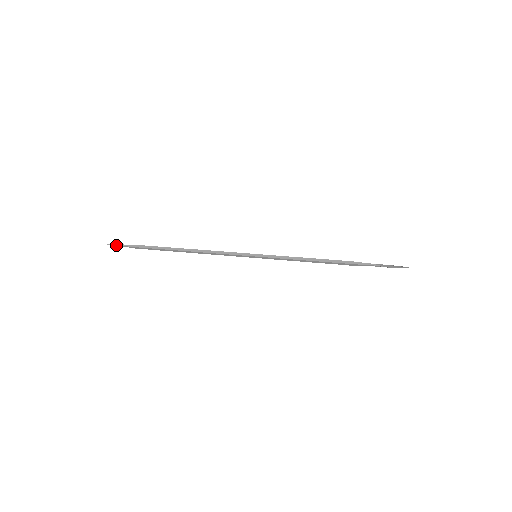
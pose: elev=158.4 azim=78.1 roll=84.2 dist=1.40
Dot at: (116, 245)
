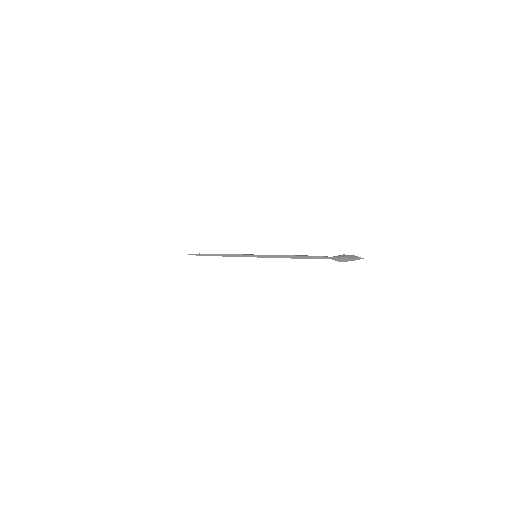
Dot at: occluded
